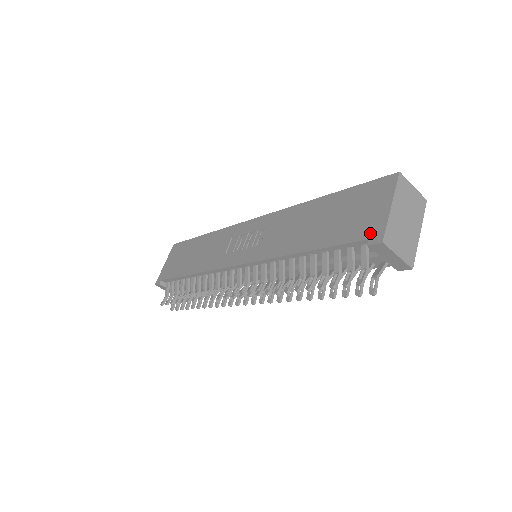
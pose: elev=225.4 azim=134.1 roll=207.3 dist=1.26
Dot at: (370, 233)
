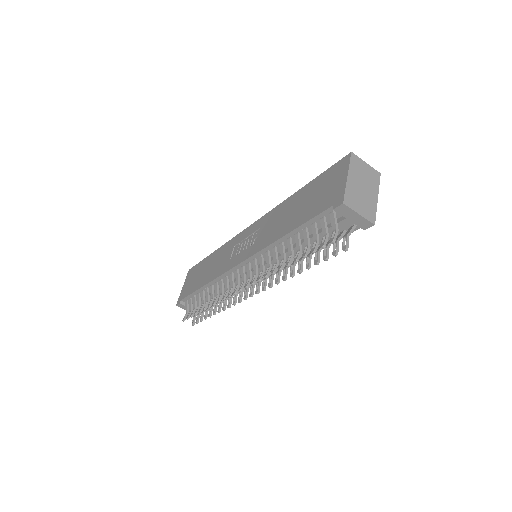
Dot at: (334, 201)
